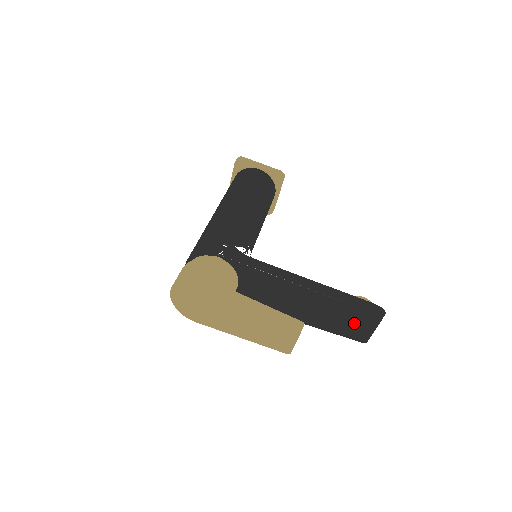
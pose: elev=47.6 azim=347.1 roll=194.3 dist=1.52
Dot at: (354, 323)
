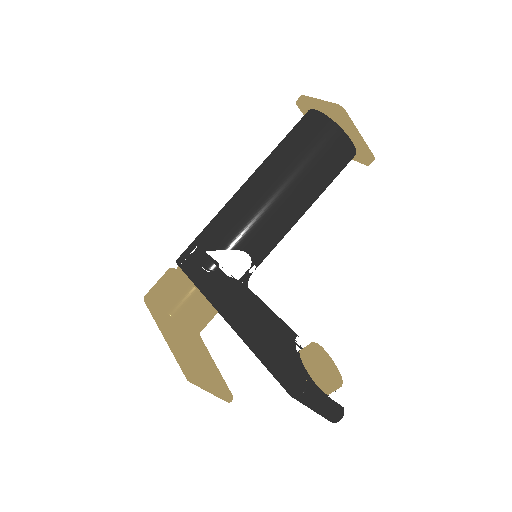
Dot at: occluded
